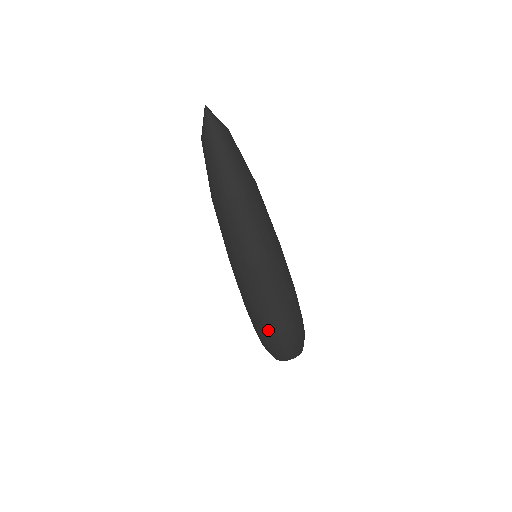
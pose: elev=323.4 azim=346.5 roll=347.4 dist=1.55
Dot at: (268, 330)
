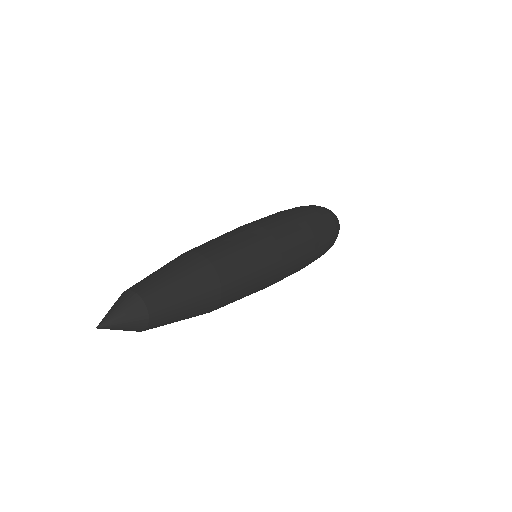
Dot at: occluded
